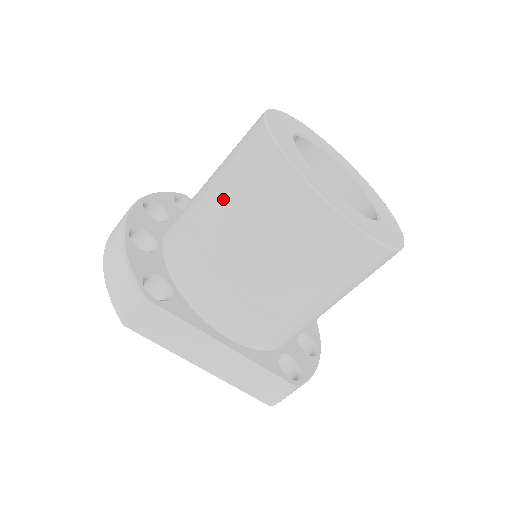
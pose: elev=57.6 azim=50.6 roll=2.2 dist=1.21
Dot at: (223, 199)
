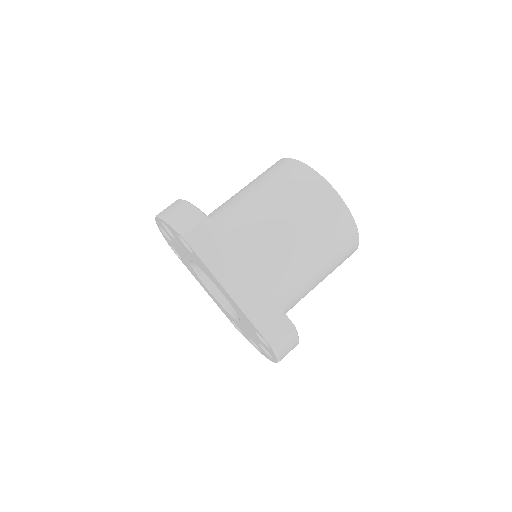
Dot at: (258, 187)
